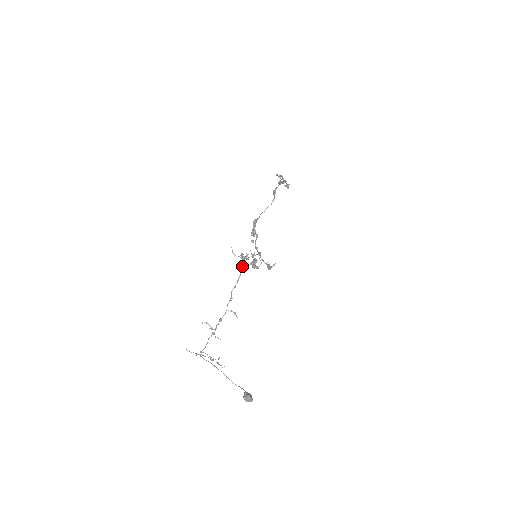
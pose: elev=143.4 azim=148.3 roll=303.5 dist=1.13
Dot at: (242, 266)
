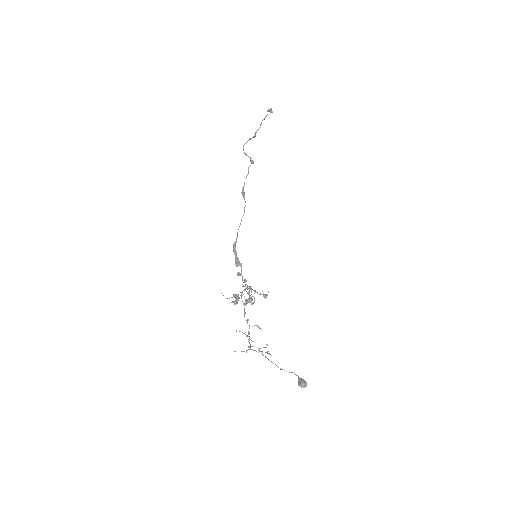
Dot at: (241, 298)
